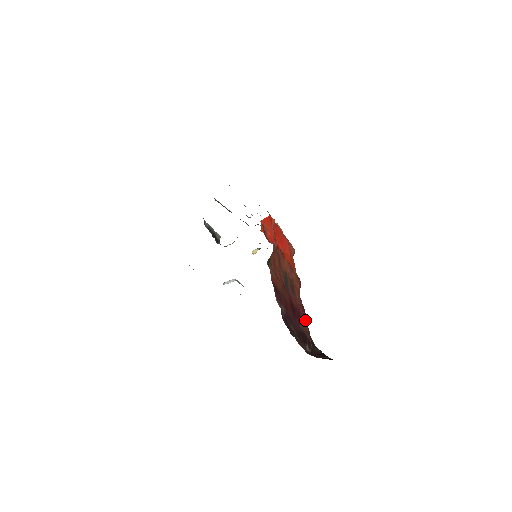
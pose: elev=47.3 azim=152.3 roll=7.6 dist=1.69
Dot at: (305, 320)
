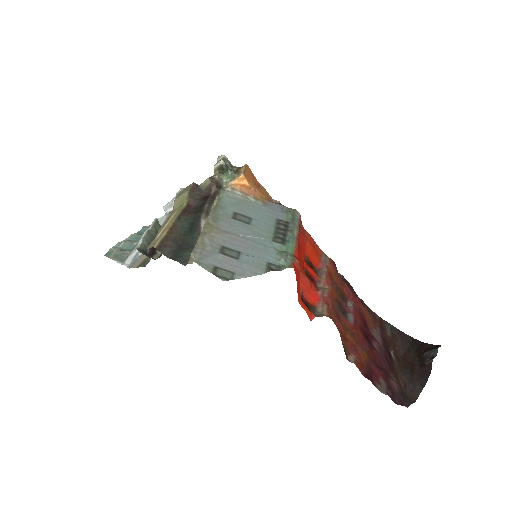
Dot at: (363, 308)
